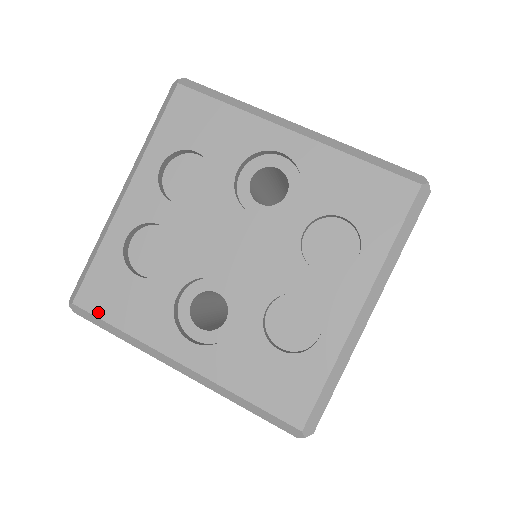
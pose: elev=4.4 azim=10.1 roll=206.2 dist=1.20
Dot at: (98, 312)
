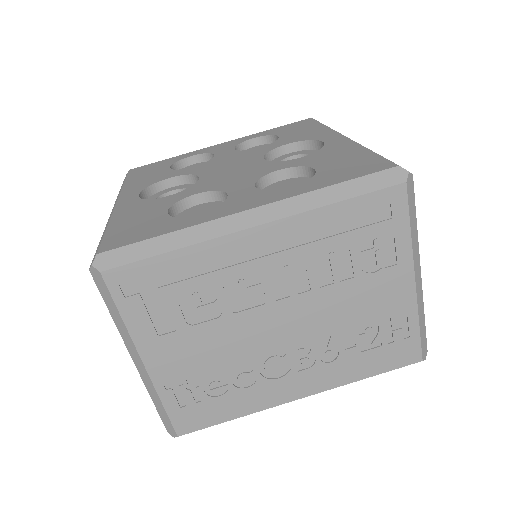
Dot at: (131, 175)
